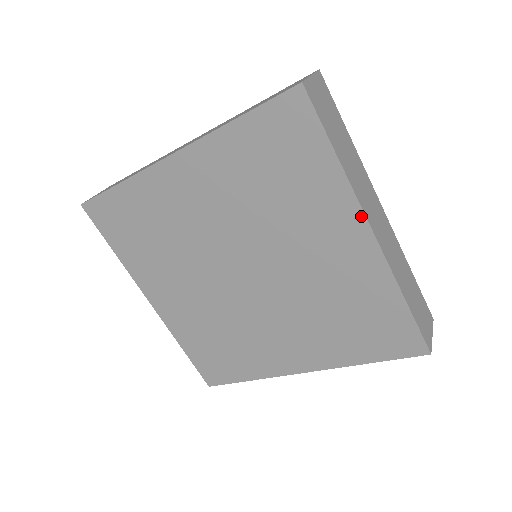
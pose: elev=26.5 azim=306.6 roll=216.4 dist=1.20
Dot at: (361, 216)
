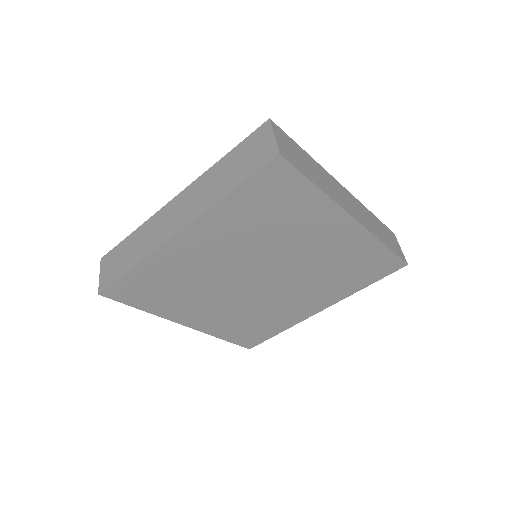
Dot at: (344, 214)
